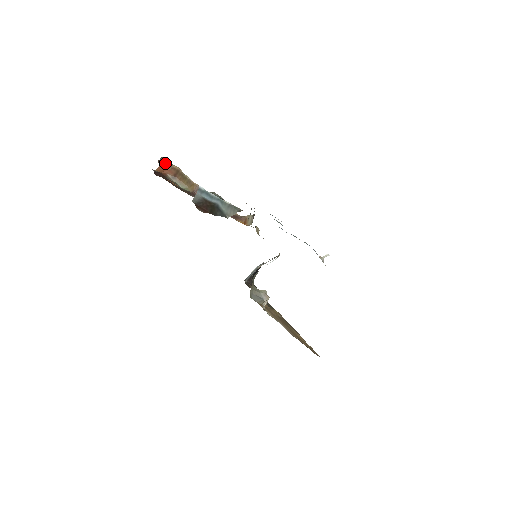
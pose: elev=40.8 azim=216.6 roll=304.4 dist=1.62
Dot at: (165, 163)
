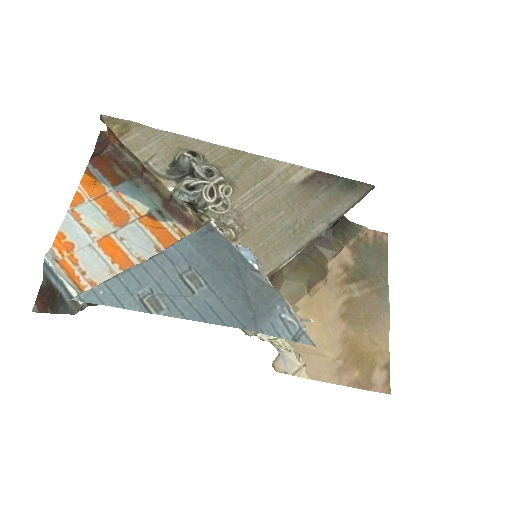
Dot at: (106, 124)
